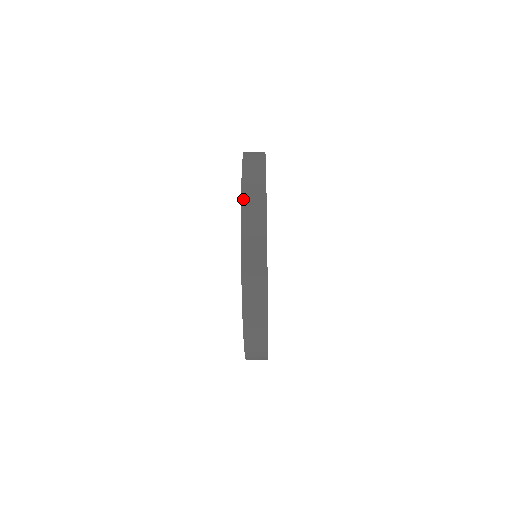
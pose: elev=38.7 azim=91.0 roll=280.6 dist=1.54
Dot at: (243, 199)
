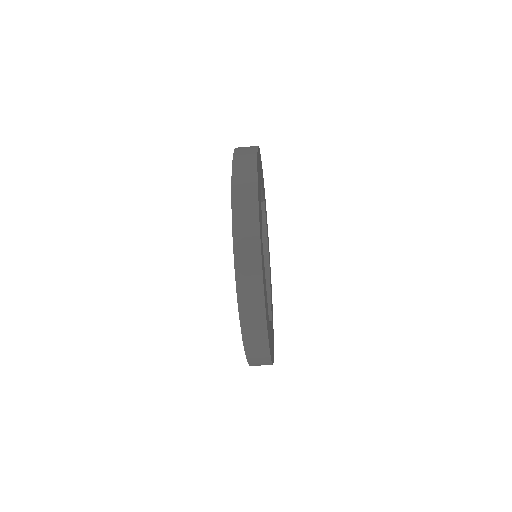
Dot at: (241, 311)
